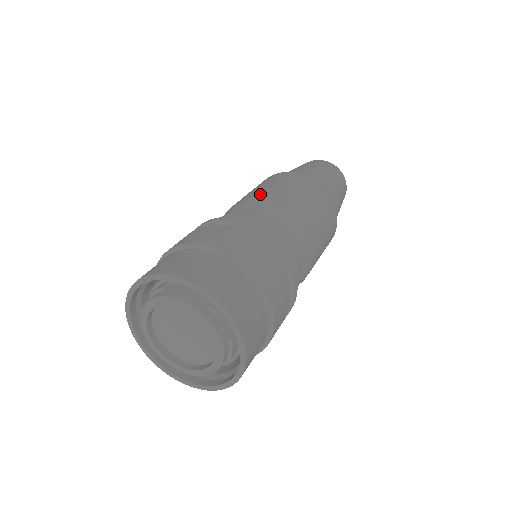
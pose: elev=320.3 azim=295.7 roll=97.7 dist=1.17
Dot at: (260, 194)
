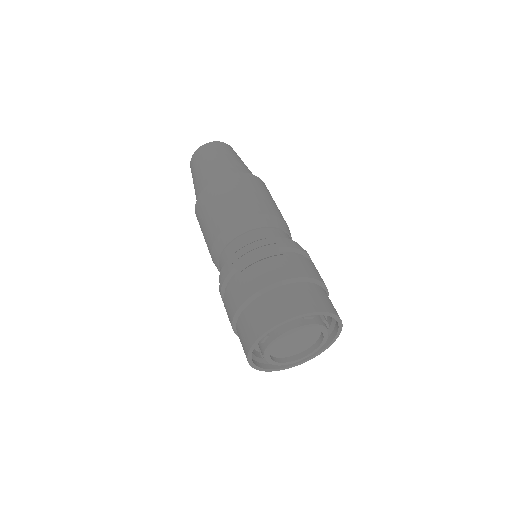
Dot at: (224, 219)
